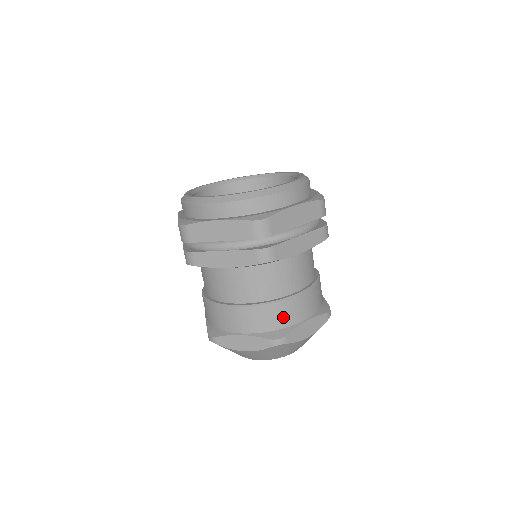
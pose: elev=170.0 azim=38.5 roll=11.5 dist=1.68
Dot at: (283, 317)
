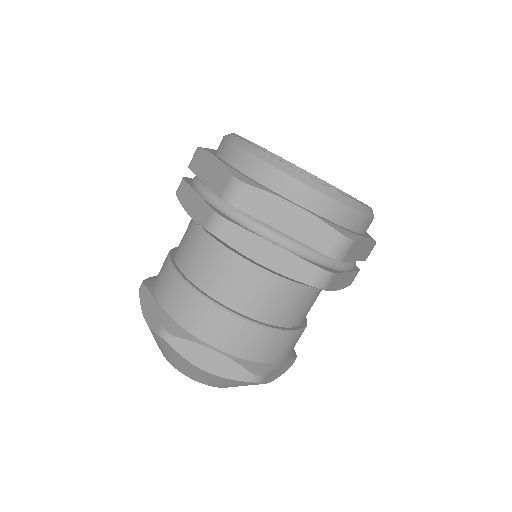
Dot at: (273, 350)
